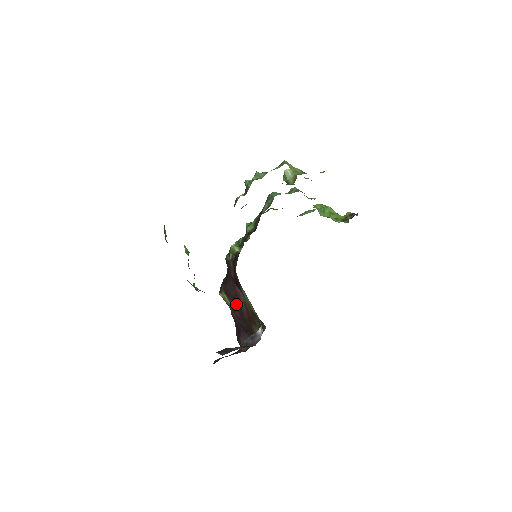
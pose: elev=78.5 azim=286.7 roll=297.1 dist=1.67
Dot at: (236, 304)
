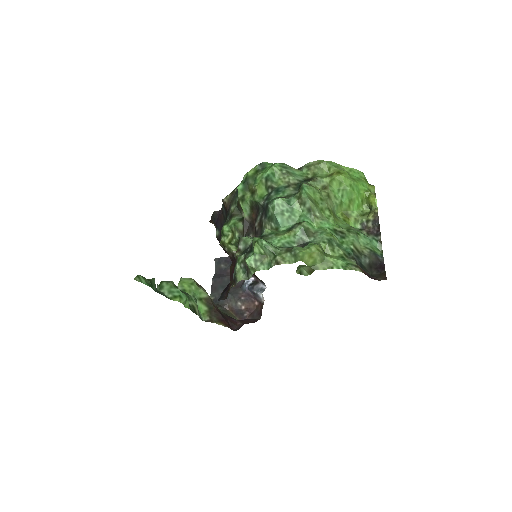
Dot at: occluded
